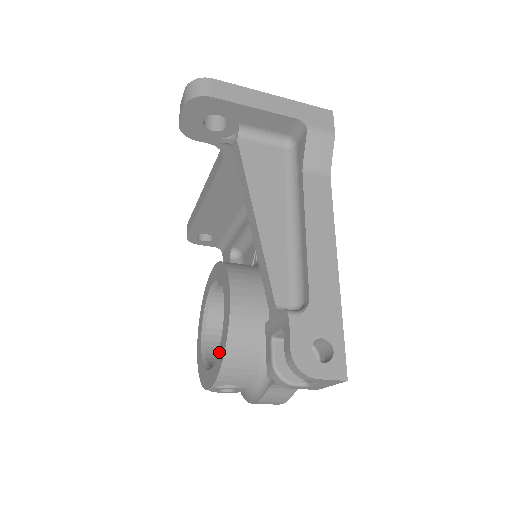
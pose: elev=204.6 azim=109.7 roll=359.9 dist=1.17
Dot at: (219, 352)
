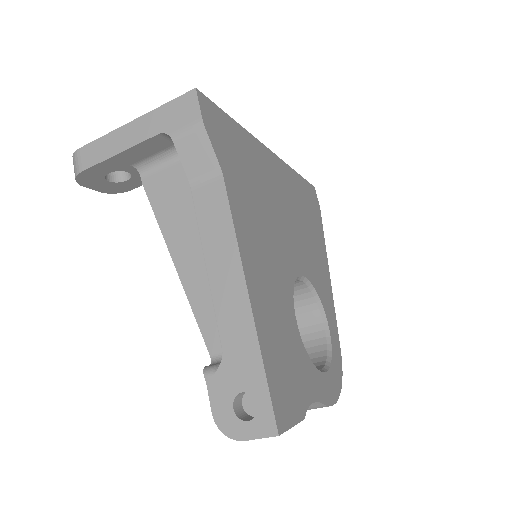
Dot at: occluded
